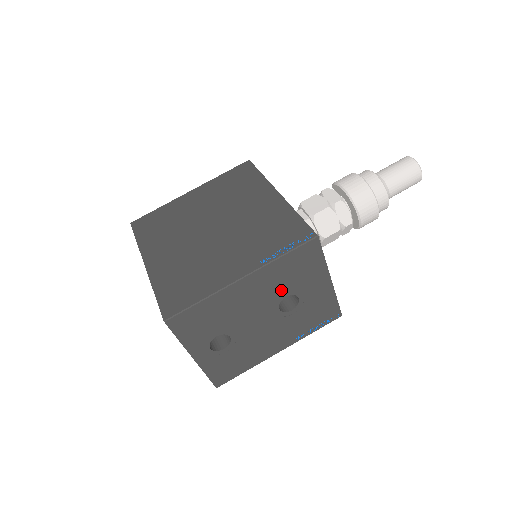
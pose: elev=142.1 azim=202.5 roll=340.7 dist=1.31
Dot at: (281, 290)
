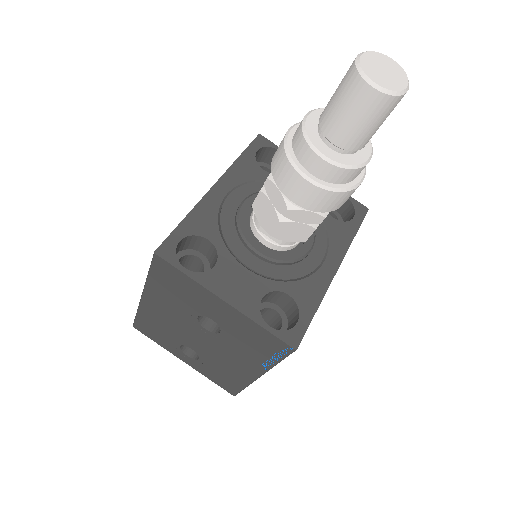
Dot at: (185, 309)
